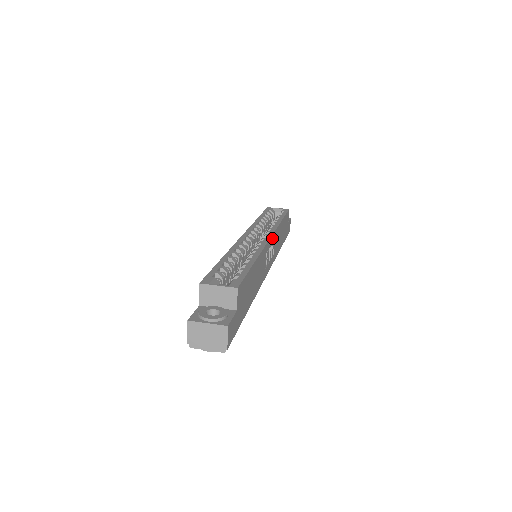
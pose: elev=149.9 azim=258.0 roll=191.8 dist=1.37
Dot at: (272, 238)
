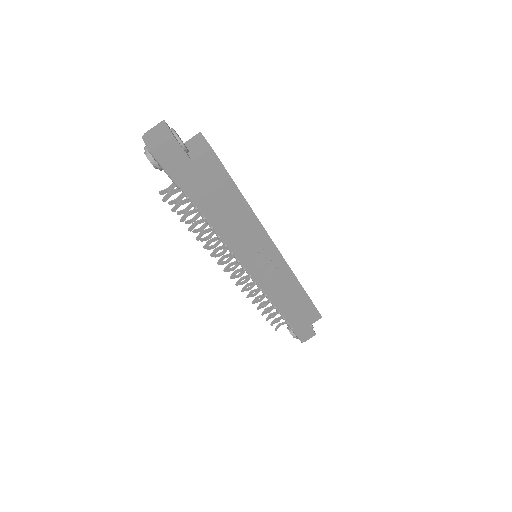
Dot at: (281, 261)
